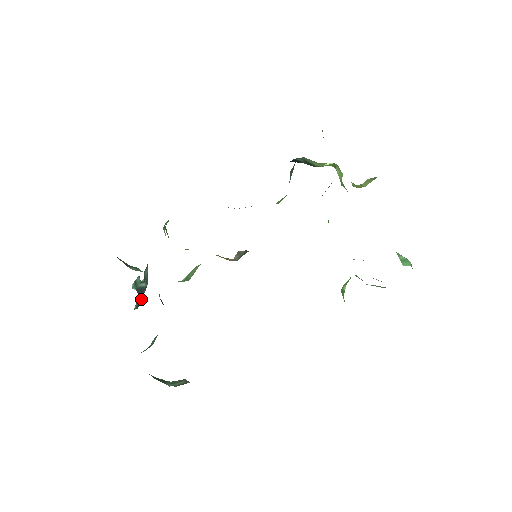
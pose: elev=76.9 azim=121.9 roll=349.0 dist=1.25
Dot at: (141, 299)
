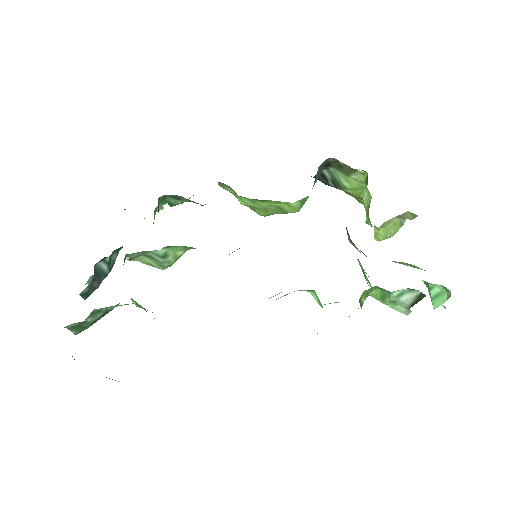
Dot at: (94, 288)
